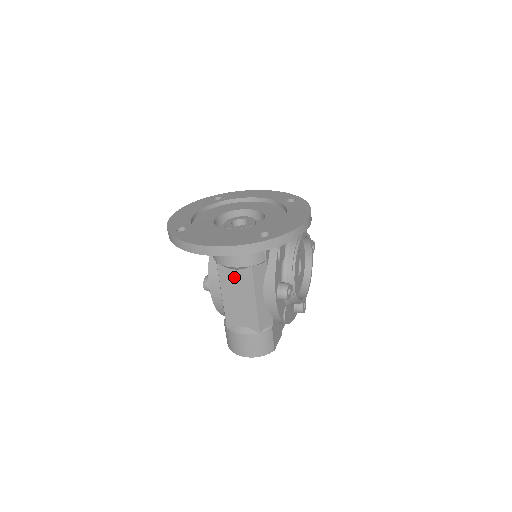
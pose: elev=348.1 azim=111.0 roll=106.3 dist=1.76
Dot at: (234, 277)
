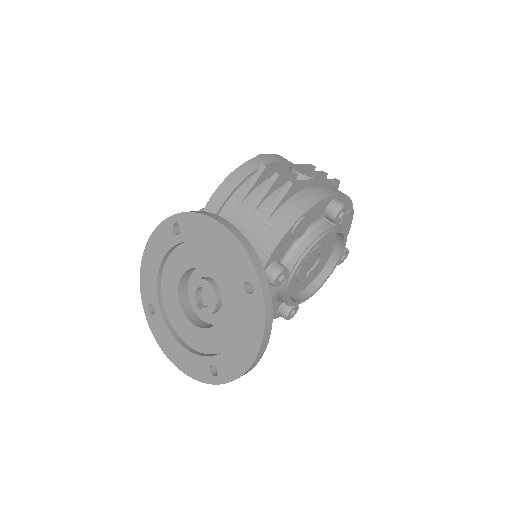
Dot at: occluded
